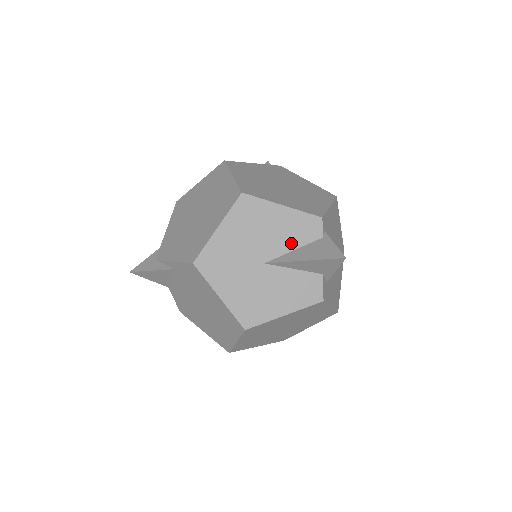
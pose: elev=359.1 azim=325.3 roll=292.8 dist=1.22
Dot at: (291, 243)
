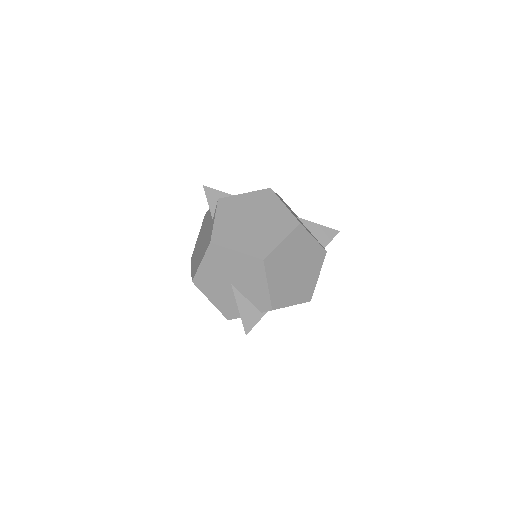
Dot at: (249, 296)
